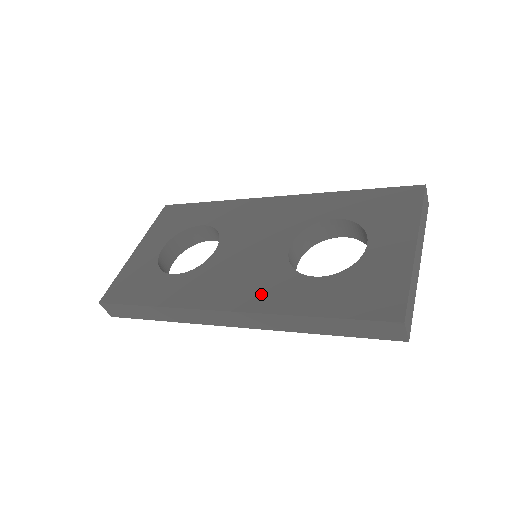
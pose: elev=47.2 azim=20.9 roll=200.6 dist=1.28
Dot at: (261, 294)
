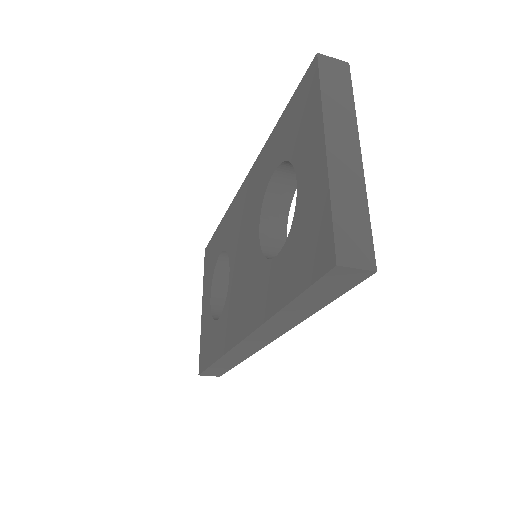
Dot at: (255, 304)
